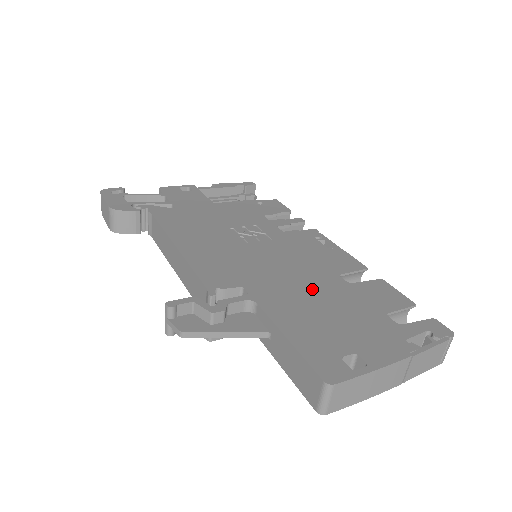
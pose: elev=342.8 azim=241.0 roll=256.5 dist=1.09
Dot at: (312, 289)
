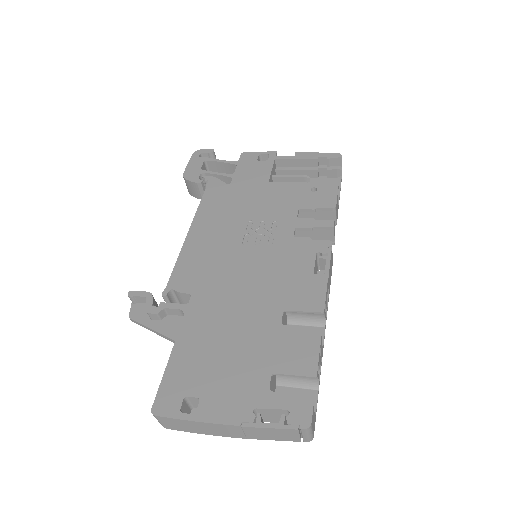
Dot at: (240, 318)
